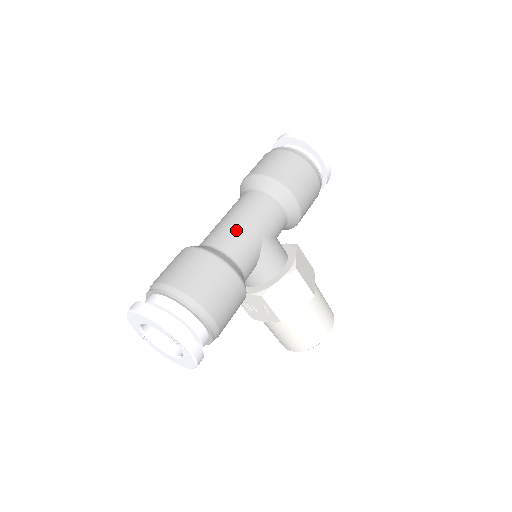
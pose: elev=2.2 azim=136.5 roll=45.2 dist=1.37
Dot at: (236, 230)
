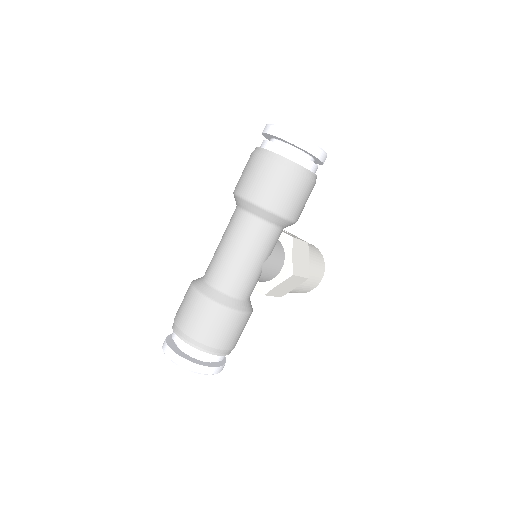
Dot at: (238, 270)
